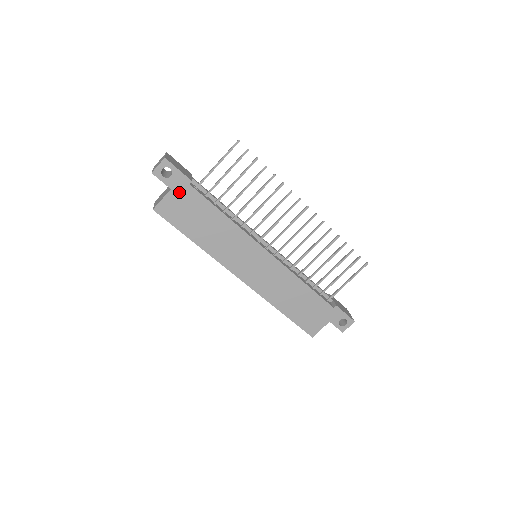
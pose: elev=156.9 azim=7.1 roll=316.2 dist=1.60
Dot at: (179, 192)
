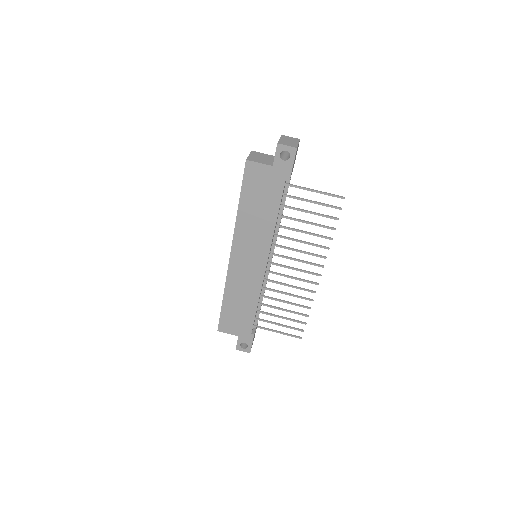
Dot at: (274, 174)
